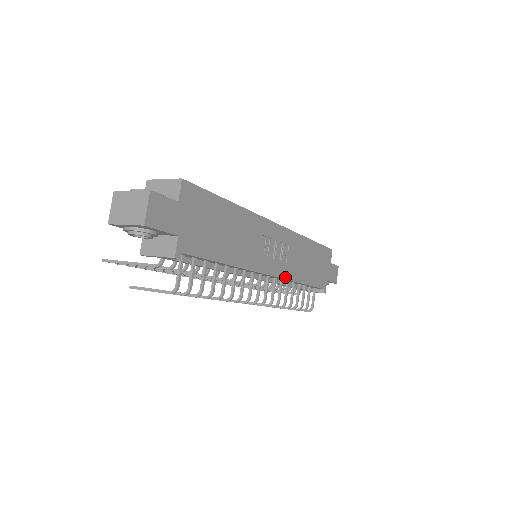
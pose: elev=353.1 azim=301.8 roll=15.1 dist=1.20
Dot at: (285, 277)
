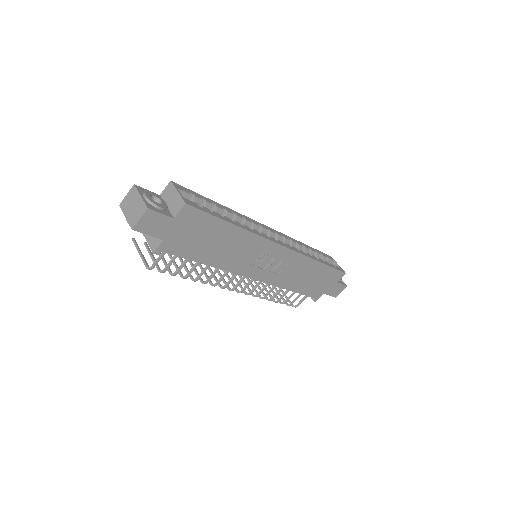
Dot at: (271, 283)
